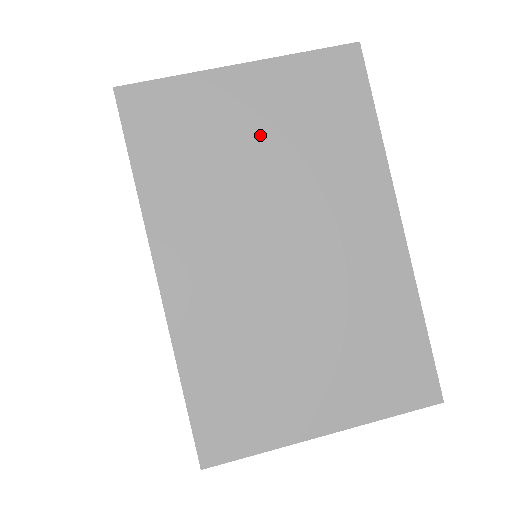
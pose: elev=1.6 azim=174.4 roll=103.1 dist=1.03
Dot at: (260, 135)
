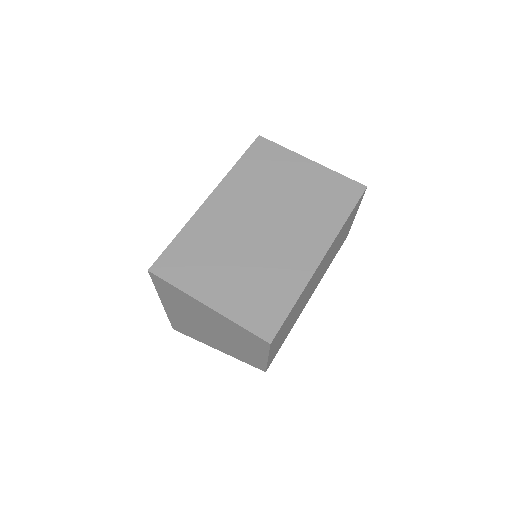
Dot at: (296, 185)
